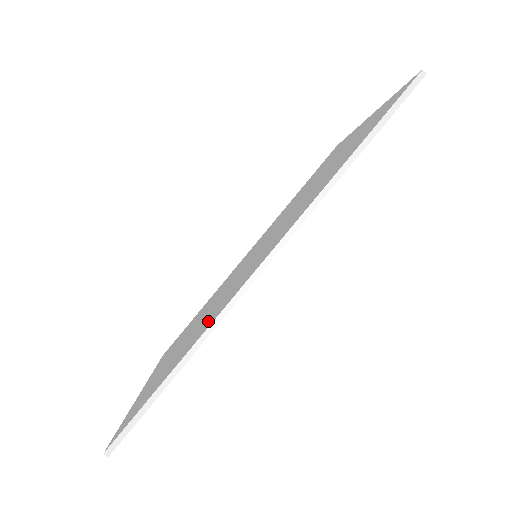
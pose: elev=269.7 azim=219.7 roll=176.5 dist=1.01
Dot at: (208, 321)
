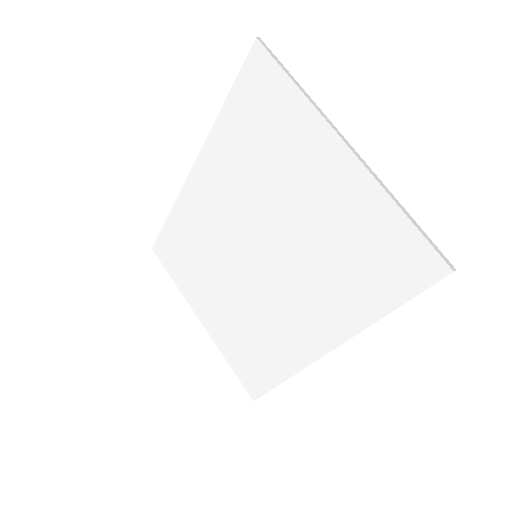
Dot at: (279, 351)
